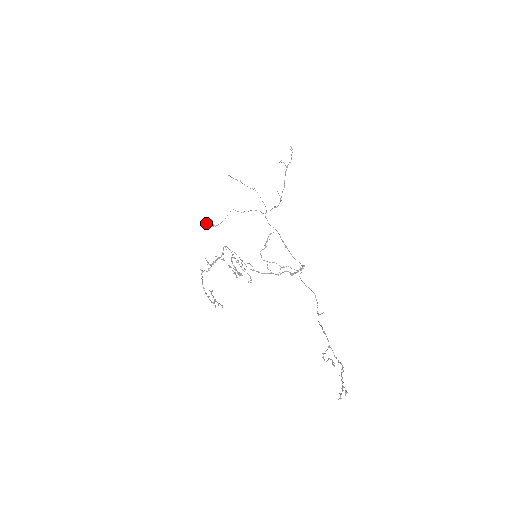
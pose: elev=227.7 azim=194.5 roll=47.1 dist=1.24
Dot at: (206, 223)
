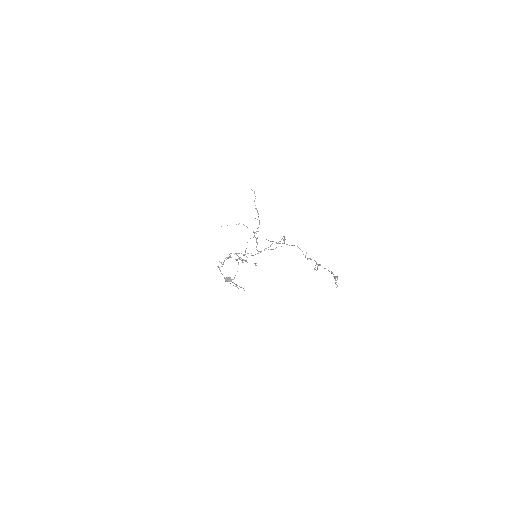
Dot at: (226, 281)
